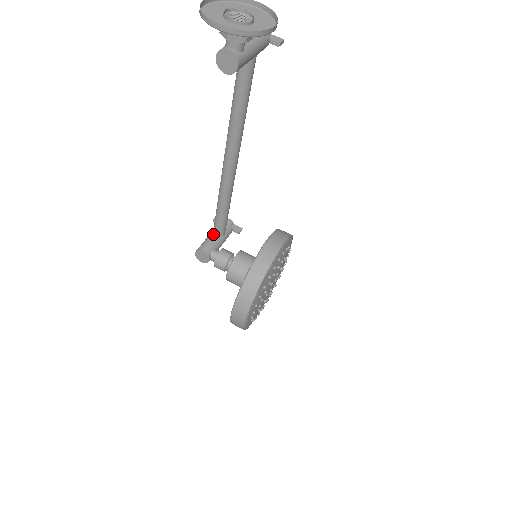
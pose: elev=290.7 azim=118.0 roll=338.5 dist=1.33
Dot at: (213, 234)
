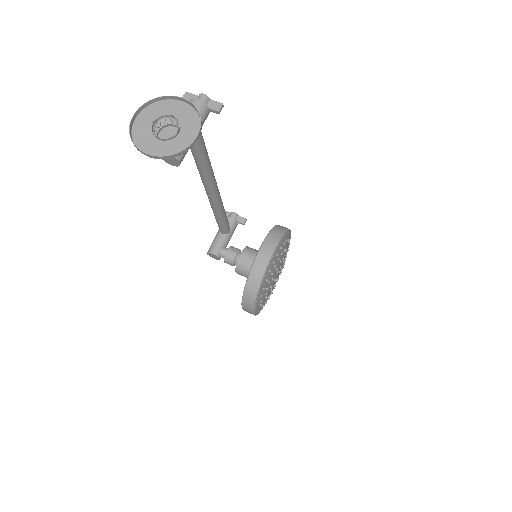
Dot at: (220, 233)
